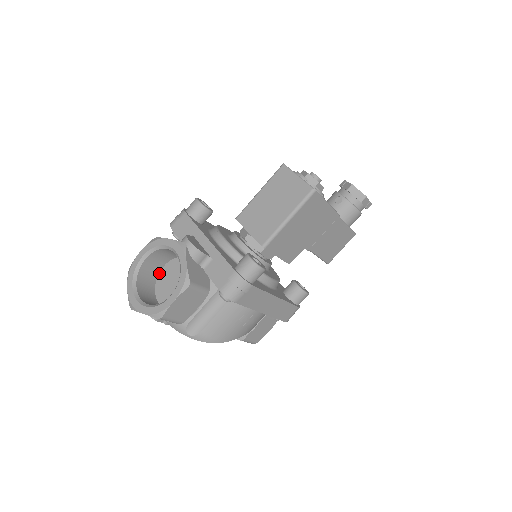
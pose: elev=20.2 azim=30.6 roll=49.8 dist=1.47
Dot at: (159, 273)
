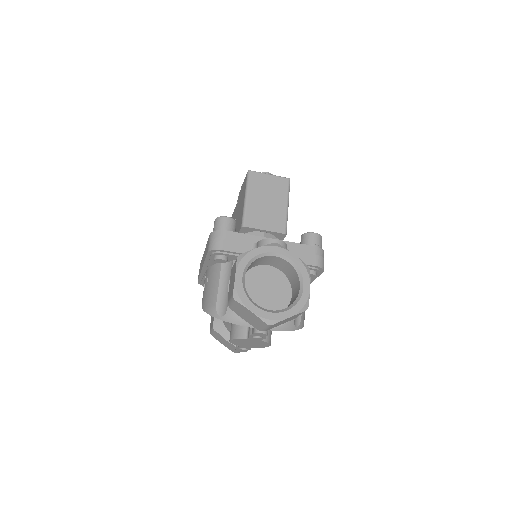
Dot at: occluded
